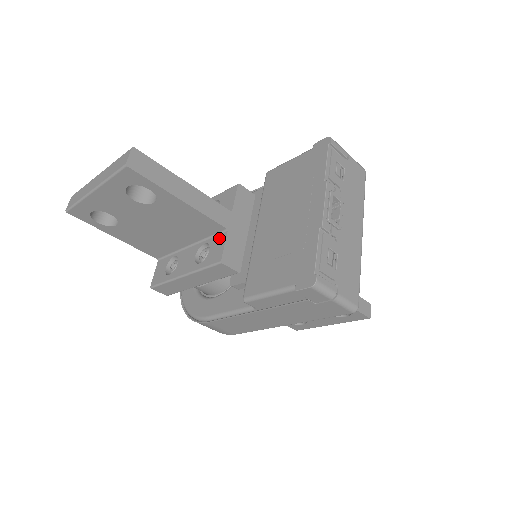
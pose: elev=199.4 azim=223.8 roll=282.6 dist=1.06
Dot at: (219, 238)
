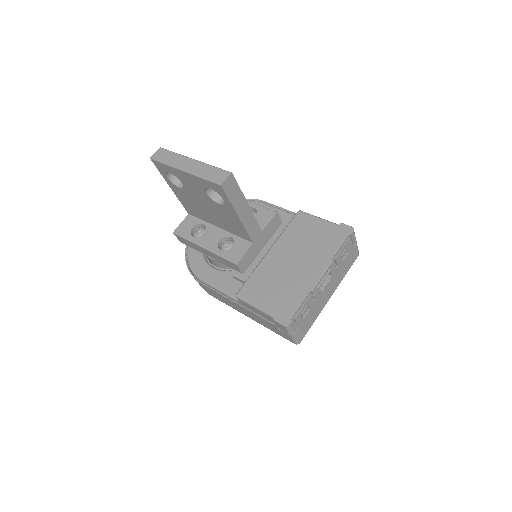
Dot at: (244, 244)
